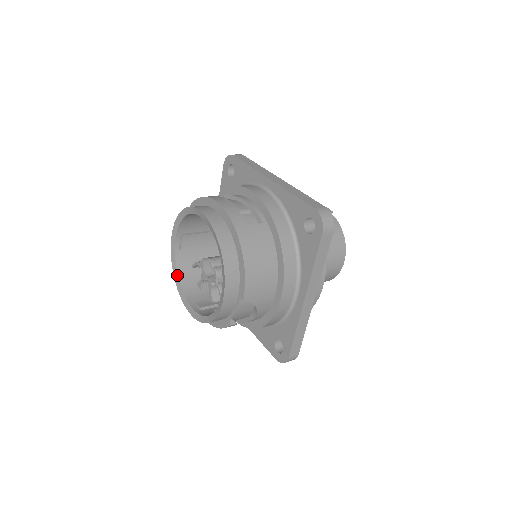
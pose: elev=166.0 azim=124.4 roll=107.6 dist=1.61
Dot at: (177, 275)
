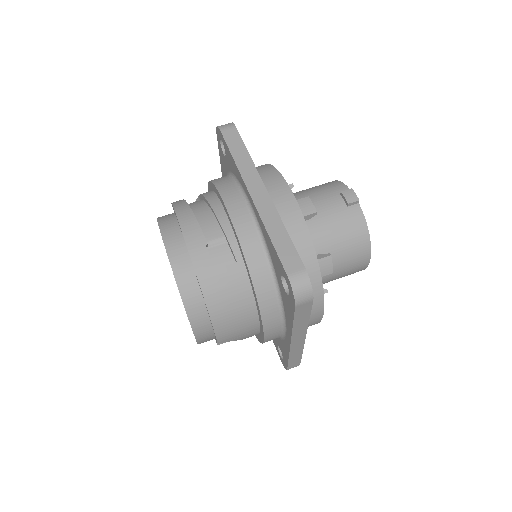
Dot at: occluded
